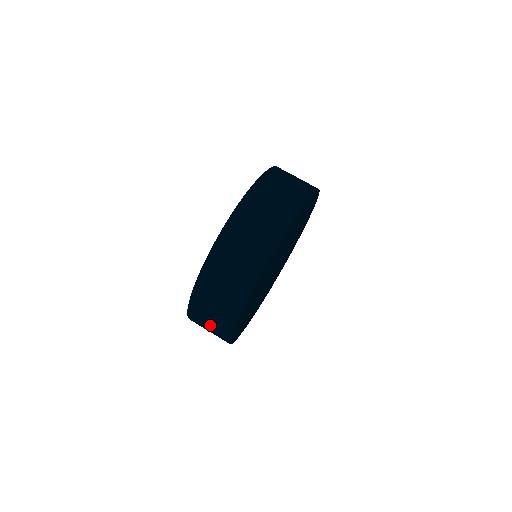
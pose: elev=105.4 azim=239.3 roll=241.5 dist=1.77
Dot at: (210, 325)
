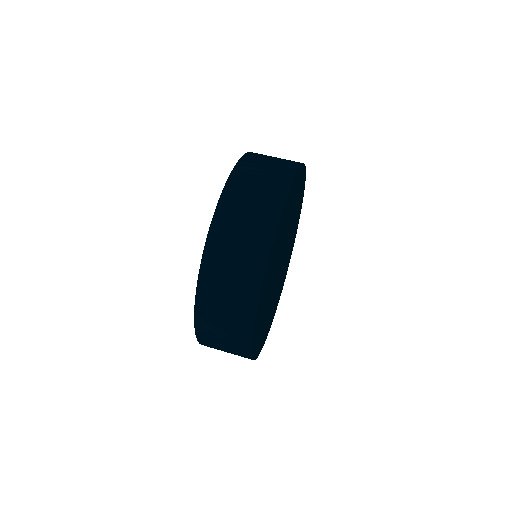
Dot at: (237, 258)
